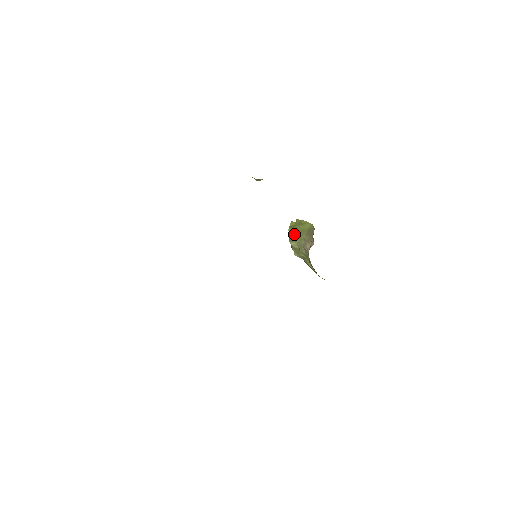
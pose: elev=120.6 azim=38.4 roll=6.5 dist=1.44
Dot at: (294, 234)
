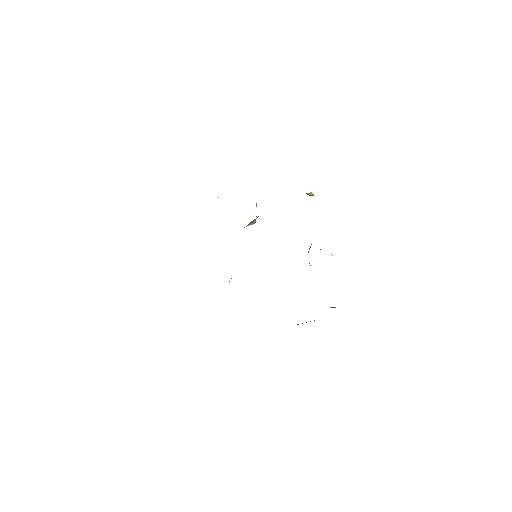
Dot at: occluded
